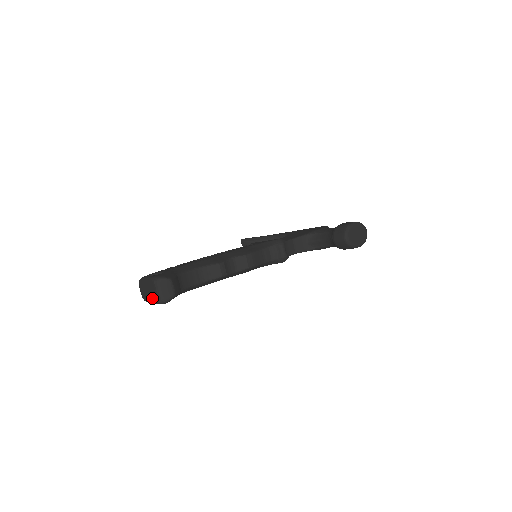
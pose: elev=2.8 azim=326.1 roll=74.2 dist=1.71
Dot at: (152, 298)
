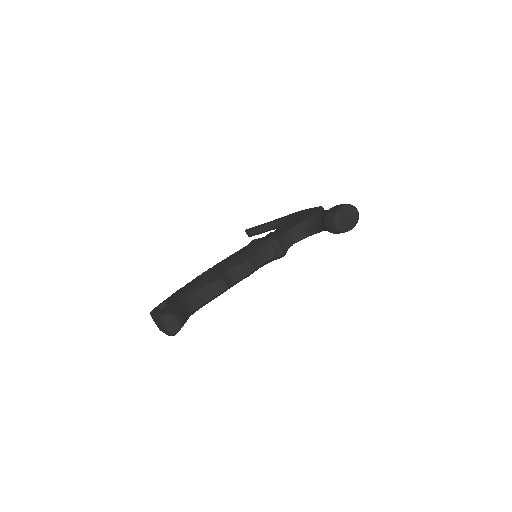
Dot at: (163, 331)
